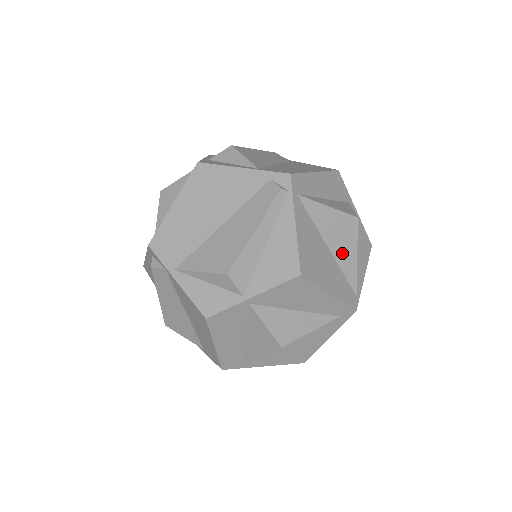
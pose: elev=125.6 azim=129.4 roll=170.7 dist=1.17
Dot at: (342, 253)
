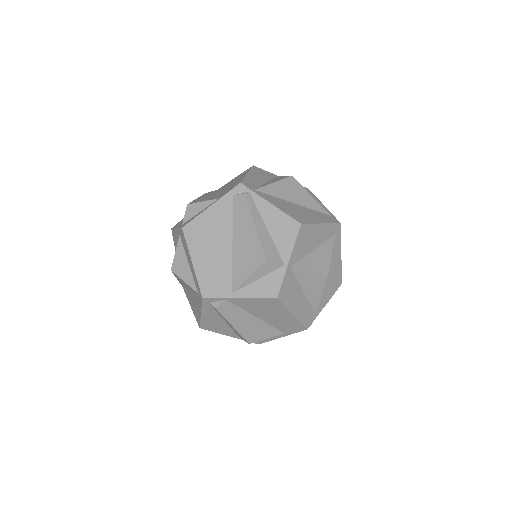
Dot at: (303, 201)
